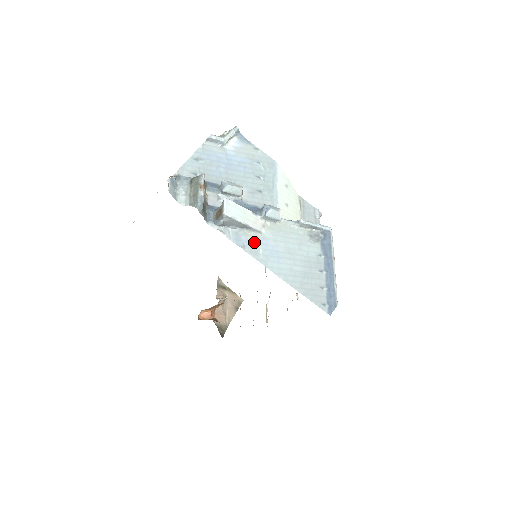
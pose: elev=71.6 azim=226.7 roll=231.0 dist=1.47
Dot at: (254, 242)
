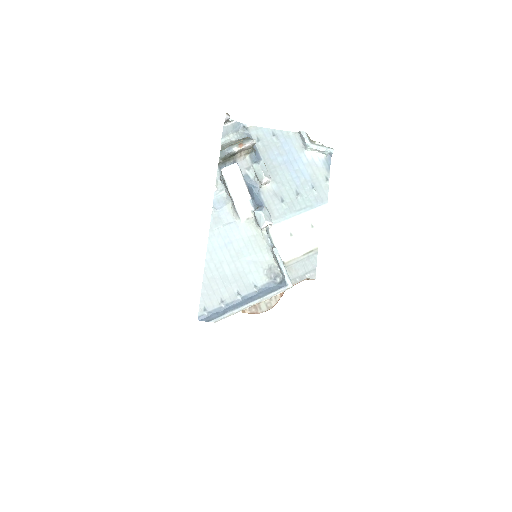
Dot at: (226, 217)
